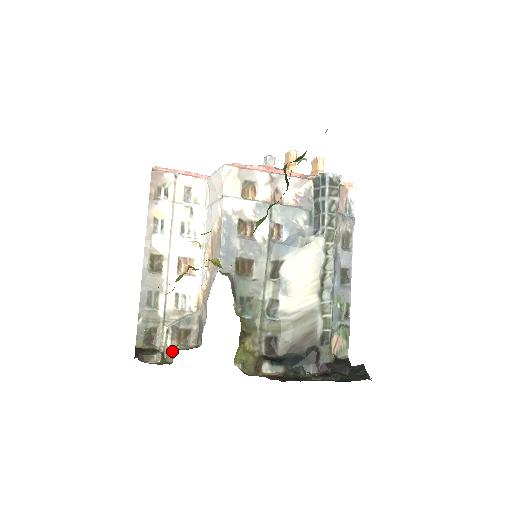
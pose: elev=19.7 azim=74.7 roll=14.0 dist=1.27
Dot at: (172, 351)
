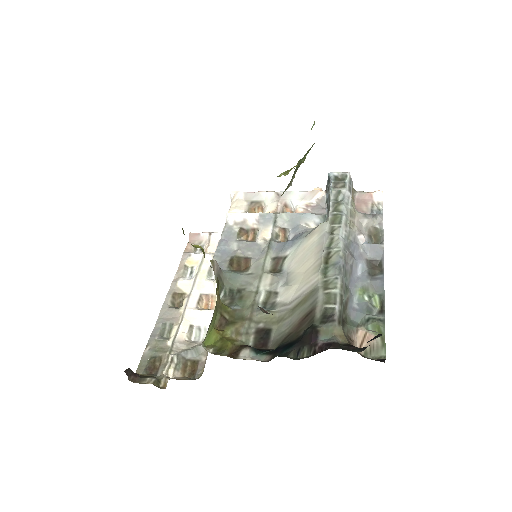
Dot at: occluded
